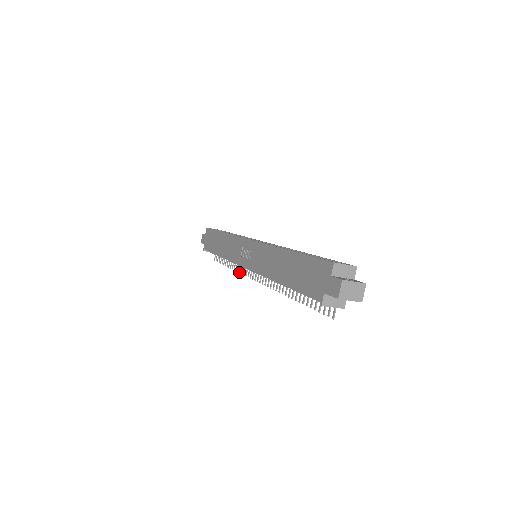
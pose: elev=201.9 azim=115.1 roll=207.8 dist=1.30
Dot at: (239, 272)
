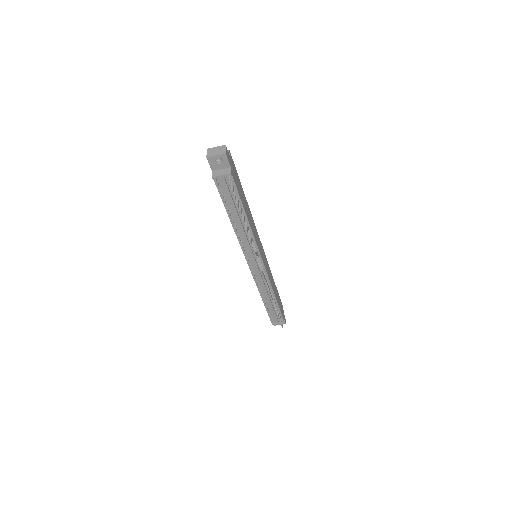
Dot at: (269, 292)
